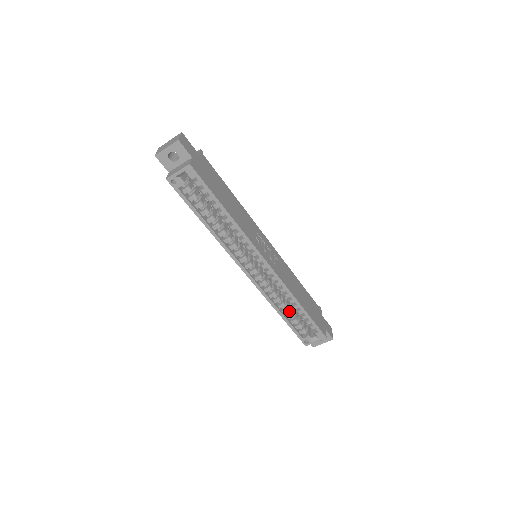
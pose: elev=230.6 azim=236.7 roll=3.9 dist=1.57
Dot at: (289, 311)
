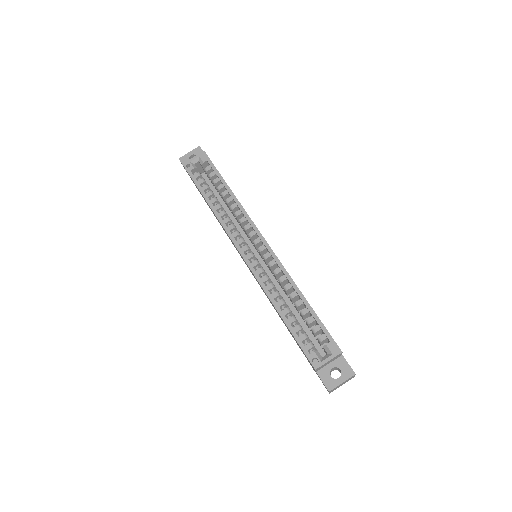
Dot at: occluded
